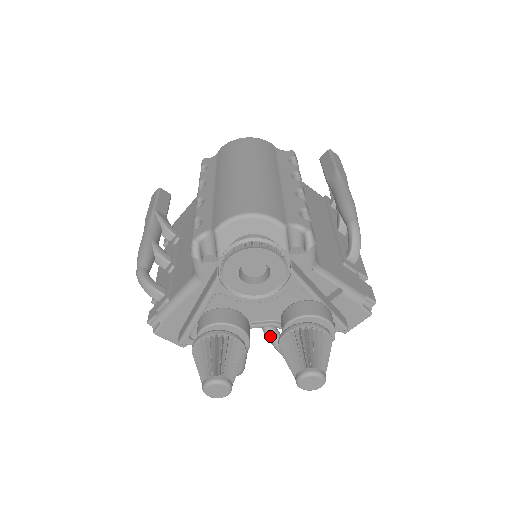
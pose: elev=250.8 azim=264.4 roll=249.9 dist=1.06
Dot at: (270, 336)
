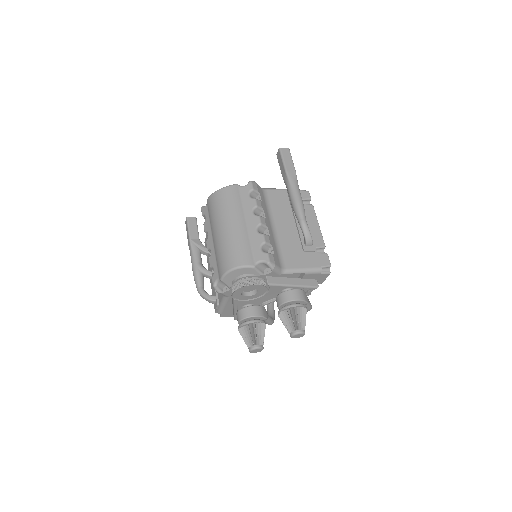
Dot at: occluded
